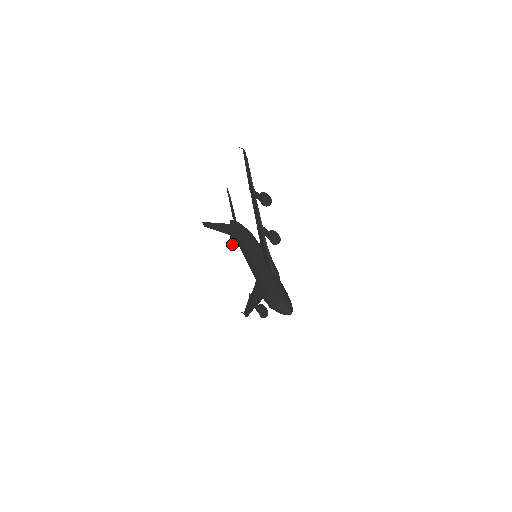
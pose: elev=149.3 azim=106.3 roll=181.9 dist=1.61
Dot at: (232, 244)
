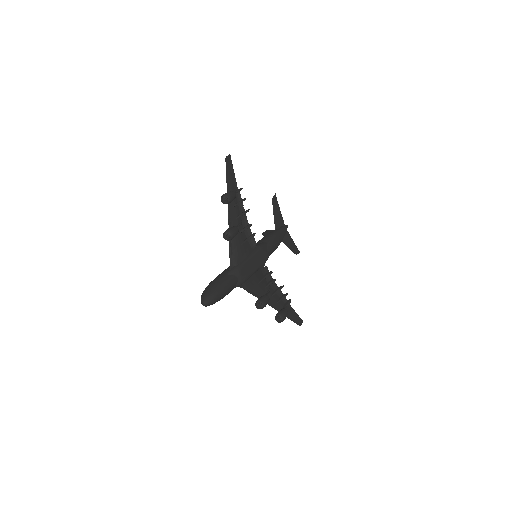
Dot at: occluded
